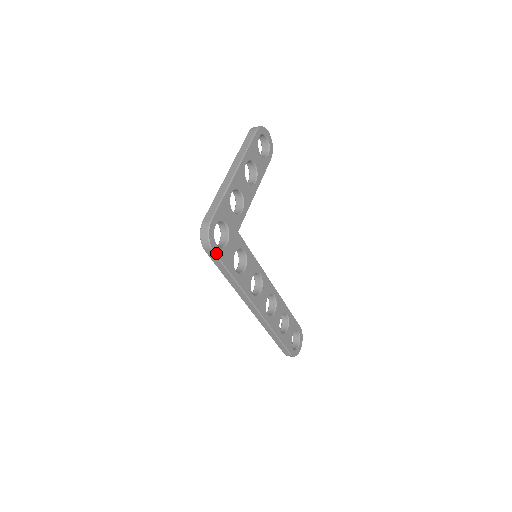
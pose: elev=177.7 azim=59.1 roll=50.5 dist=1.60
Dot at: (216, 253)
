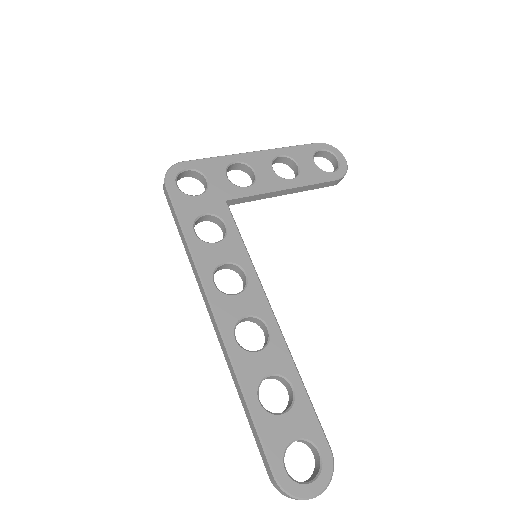
Dot at: (170, 191)
